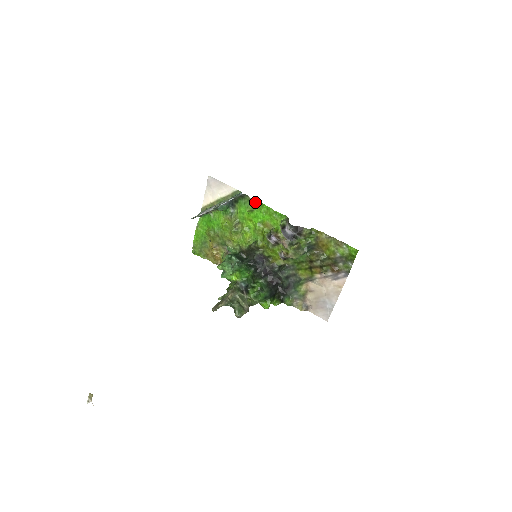
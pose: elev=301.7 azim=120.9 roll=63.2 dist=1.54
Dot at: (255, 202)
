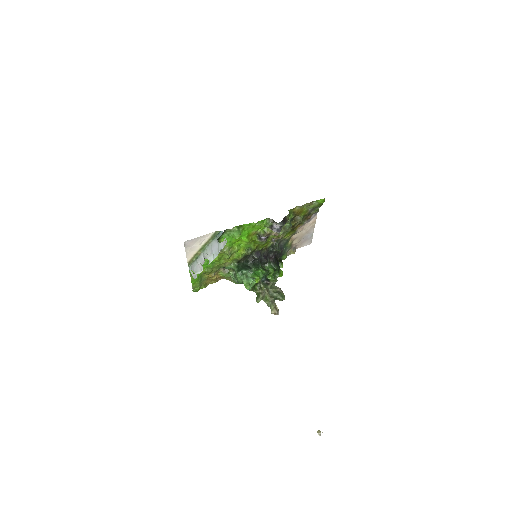
Dot at: (237, 229)
